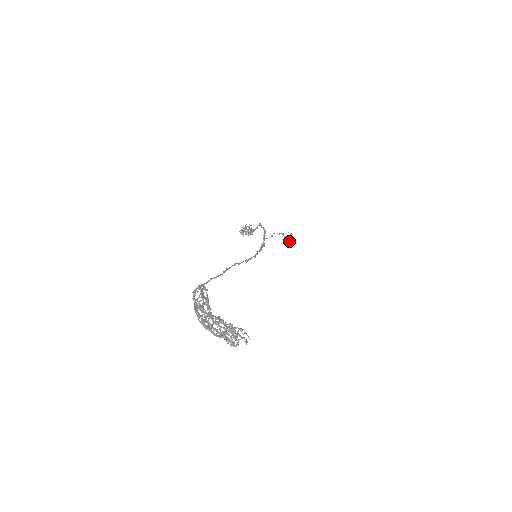
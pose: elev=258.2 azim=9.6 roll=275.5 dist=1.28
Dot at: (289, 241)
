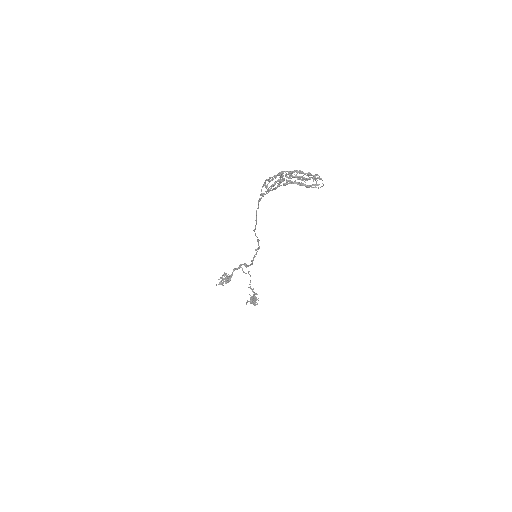
Dot at: (254, 297)
